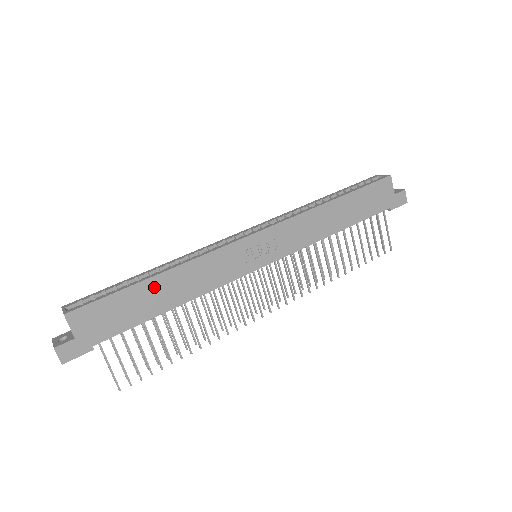
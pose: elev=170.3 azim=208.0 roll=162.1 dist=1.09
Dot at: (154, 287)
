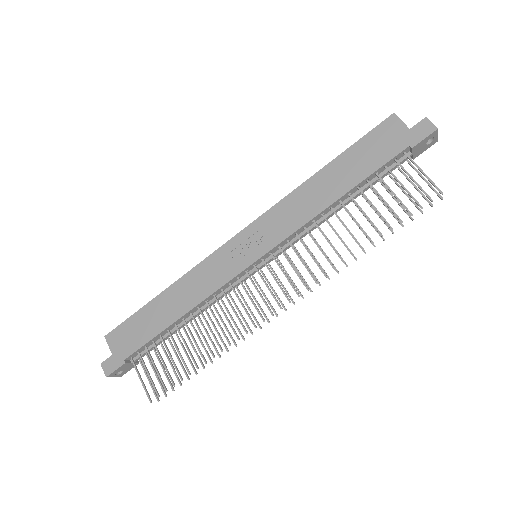
Dot at: (161, 303)
